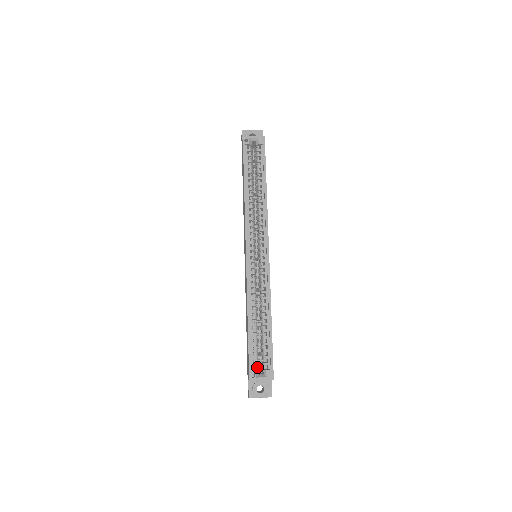
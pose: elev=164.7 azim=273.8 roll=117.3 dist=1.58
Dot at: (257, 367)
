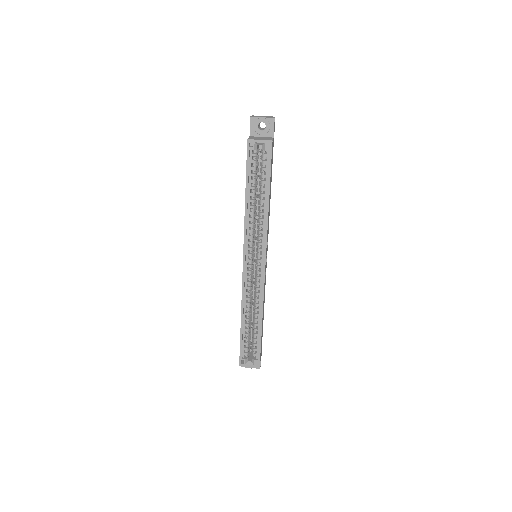
Dot at: (249, 350)
